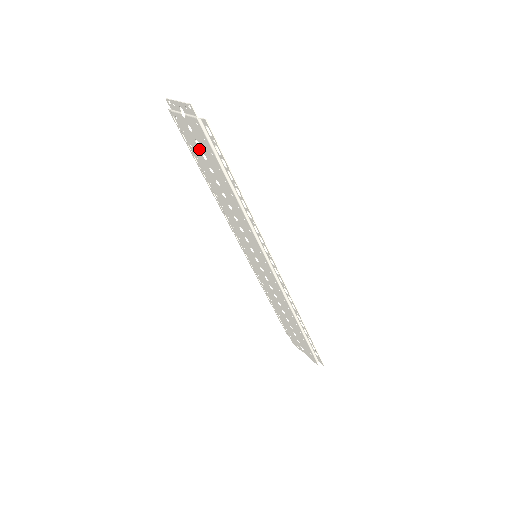
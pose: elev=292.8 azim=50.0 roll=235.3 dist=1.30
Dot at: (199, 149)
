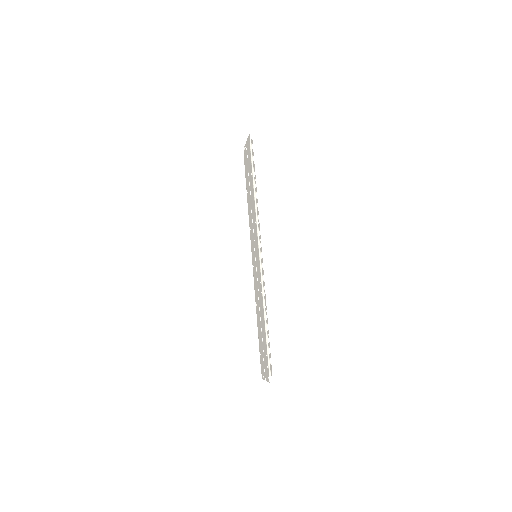
Dot at: (248, 171)
